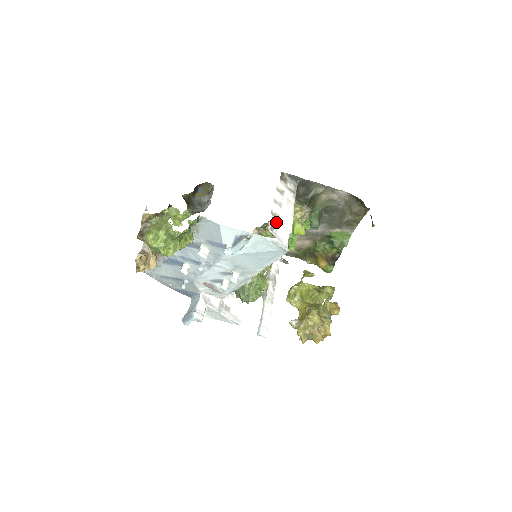
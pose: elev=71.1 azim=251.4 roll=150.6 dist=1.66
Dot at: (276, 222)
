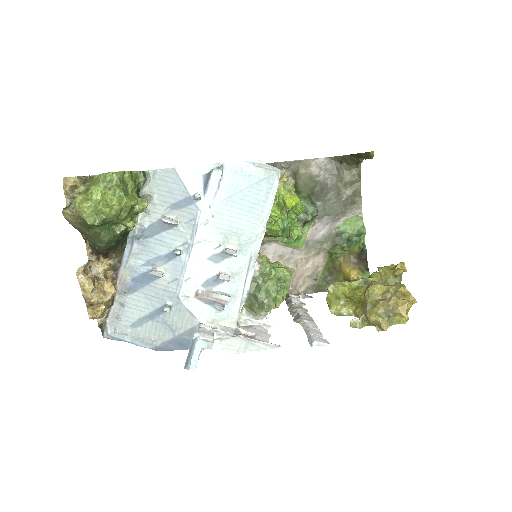
Dot at: occluded
